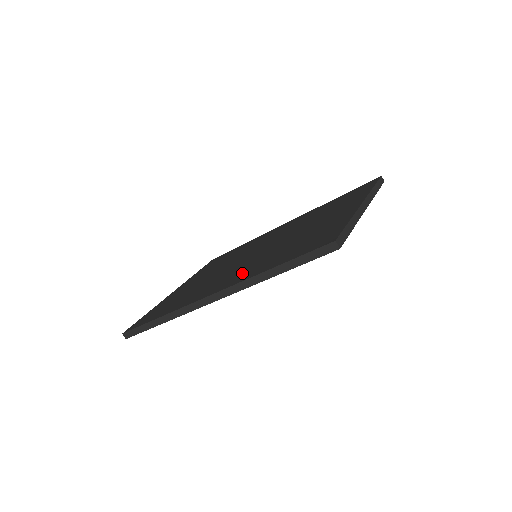
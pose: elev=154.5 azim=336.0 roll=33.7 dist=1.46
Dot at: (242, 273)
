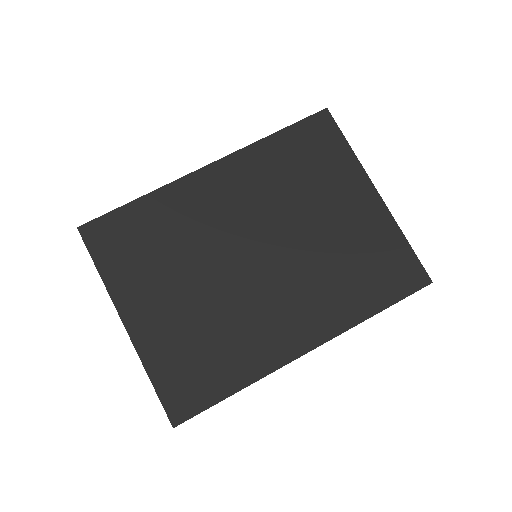
Dot at: (316, 311)
